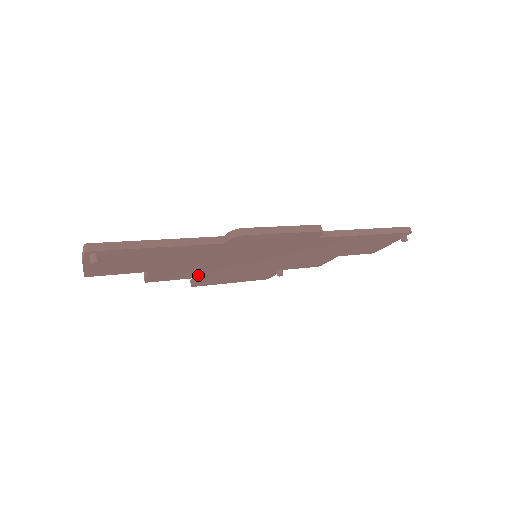
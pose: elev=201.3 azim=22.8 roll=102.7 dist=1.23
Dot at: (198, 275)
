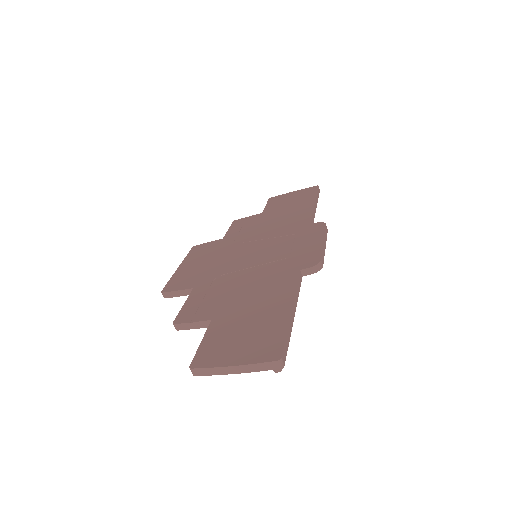
Dot at: occluded
